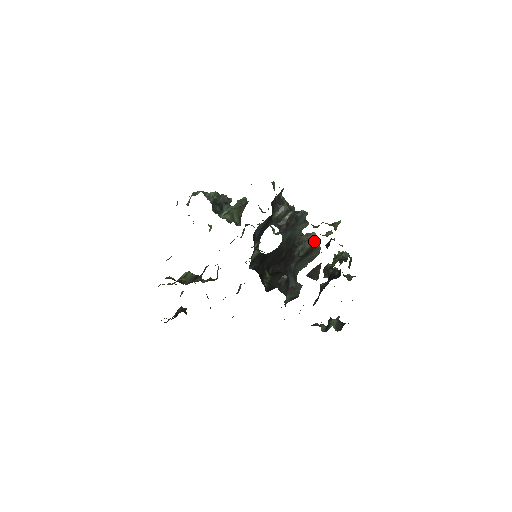
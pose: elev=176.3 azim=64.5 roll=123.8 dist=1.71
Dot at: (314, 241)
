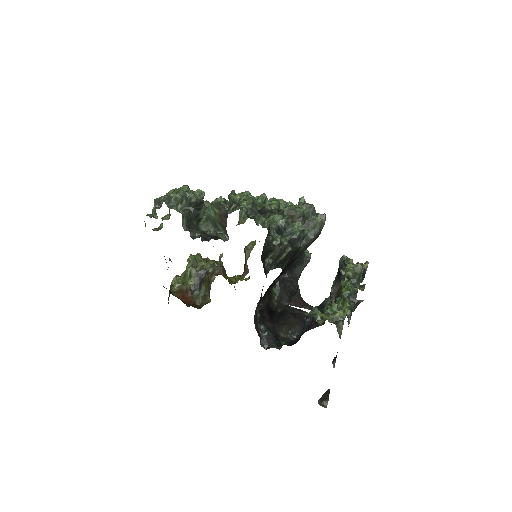
Dot at: (317, 233)
